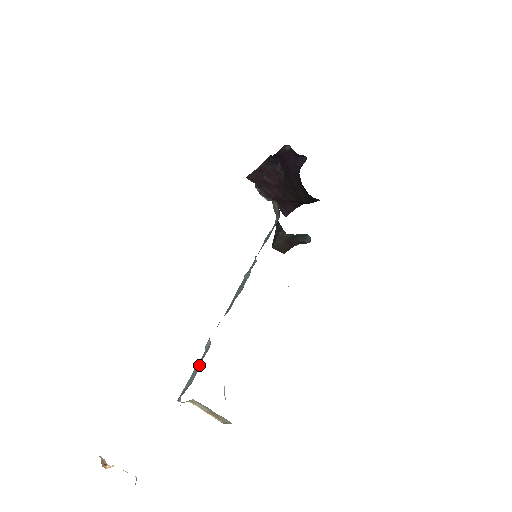
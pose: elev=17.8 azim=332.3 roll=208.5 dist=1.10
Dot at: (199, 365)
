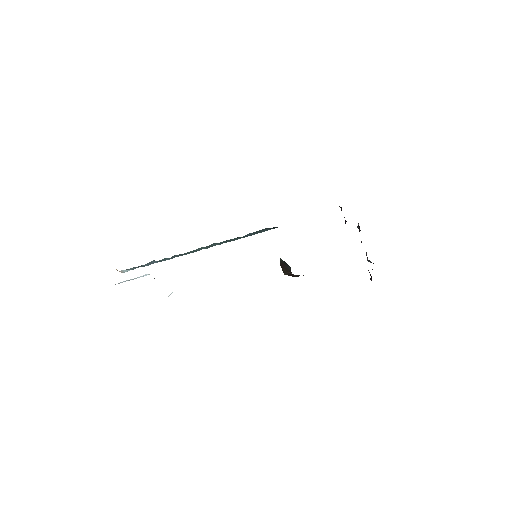
Dot at: occluded
